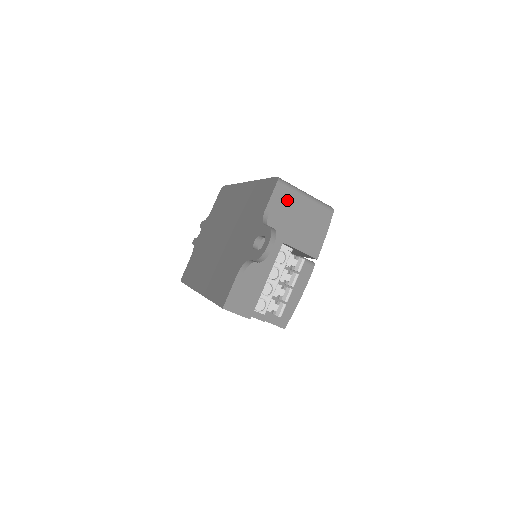
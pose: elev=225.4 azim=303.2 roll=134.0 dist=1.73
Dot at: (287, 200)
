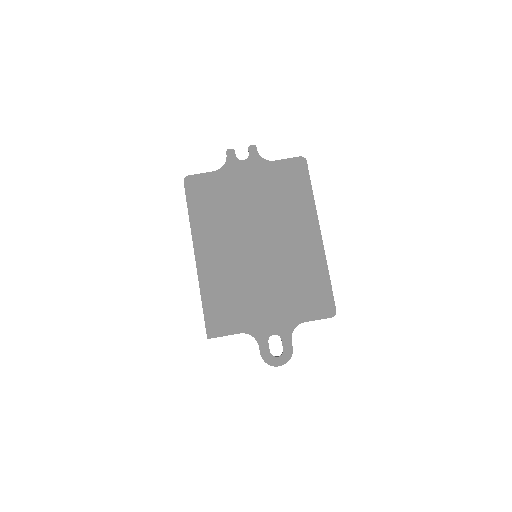
Dot at: occluded
